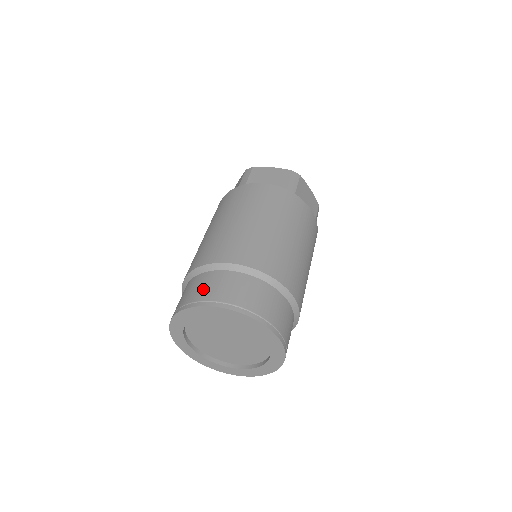
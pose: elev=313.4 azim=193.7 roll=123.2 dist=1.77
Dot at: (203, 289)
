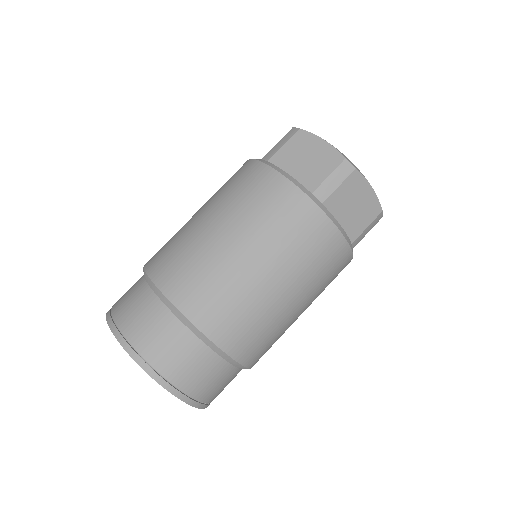
Dot at: (127, 307)
